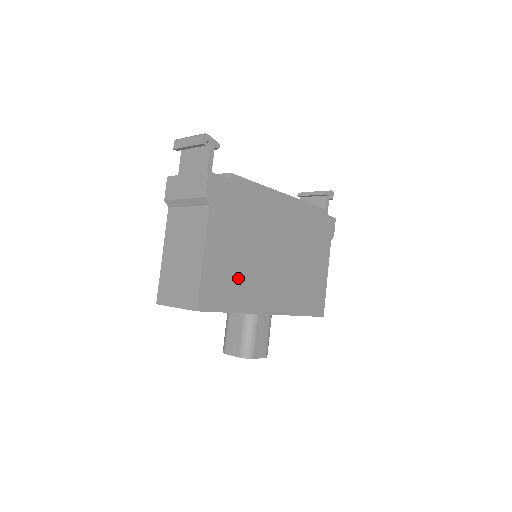
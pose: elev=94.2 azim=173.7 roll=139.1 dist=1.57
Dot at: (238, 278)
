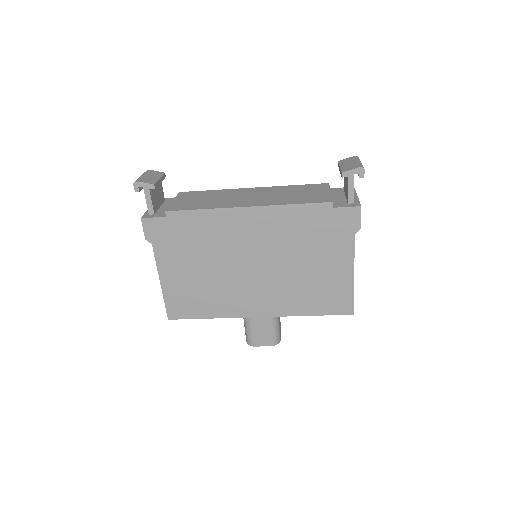
Dot at: (205, 293)
